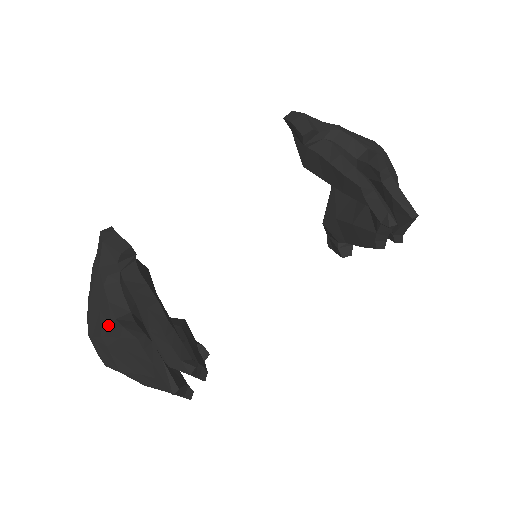
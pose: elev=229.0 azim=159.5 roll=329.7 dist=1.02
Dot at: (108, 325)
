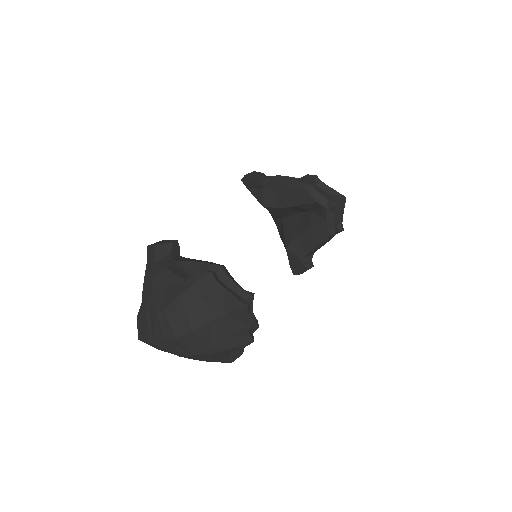
Dot at: (179, 287)
